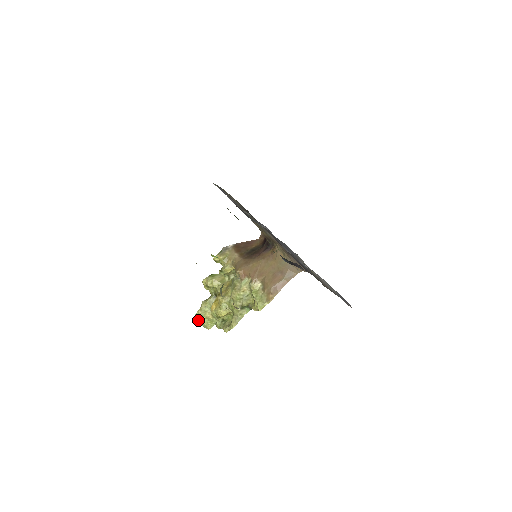
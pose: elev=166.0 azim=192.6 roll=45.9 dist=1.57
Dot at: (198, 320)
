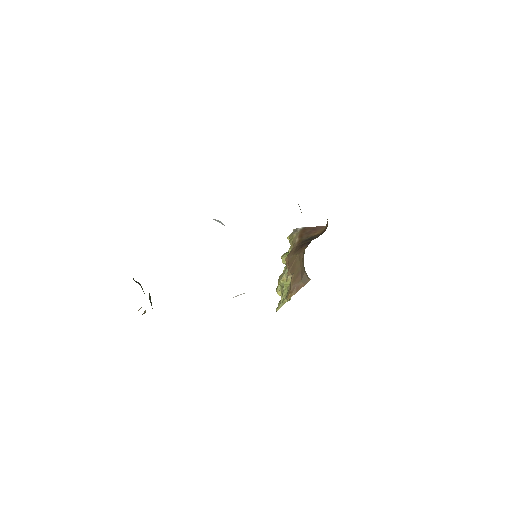
Dot at: occluded
